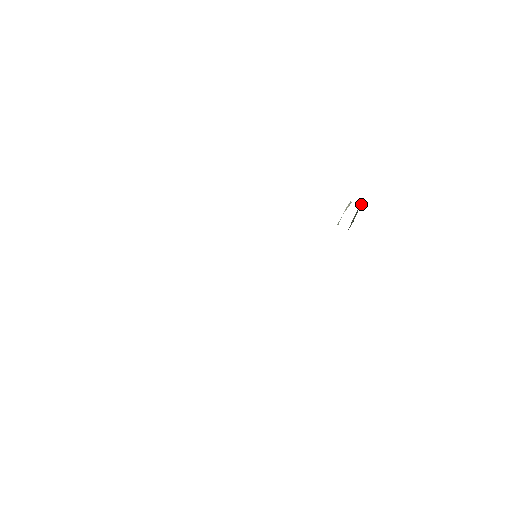
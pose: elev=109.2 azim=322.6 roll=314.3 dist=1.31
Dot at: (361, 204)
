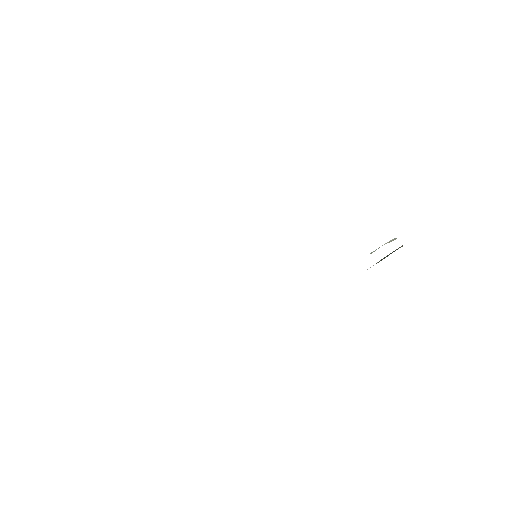
Dot at: occluded
